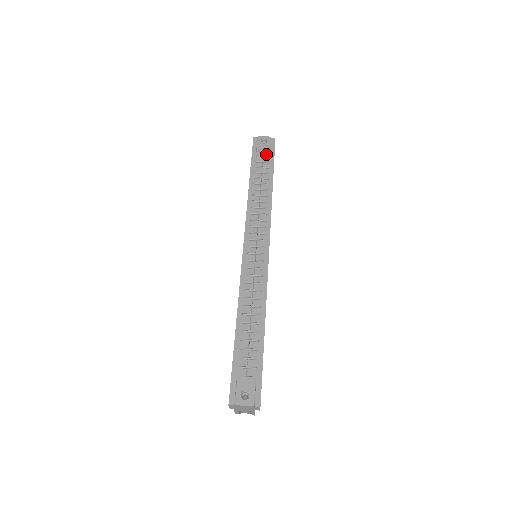
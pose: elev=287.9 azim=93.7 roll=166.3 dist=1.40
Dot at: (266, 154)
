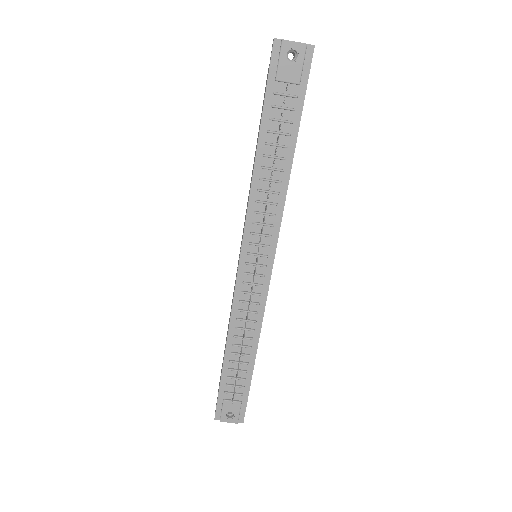
Dot at: (291, 88)
